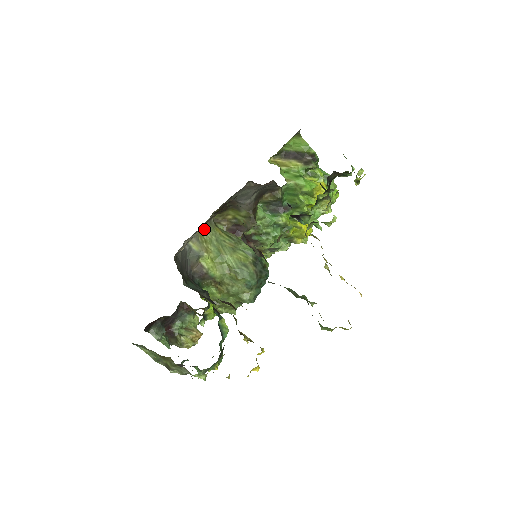
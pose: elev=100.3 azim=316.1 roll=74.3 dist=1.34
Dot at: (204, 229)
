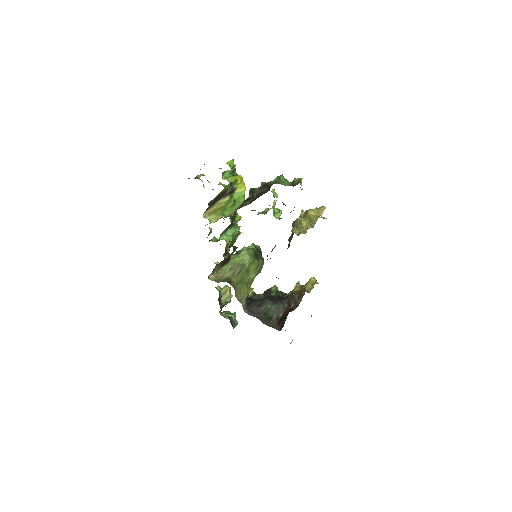
Dot at: (235, 293)
